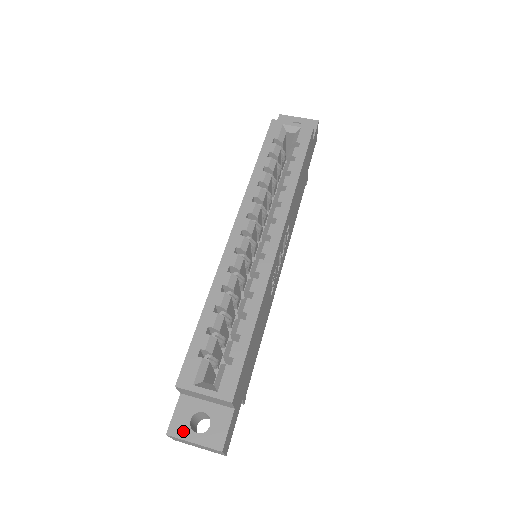
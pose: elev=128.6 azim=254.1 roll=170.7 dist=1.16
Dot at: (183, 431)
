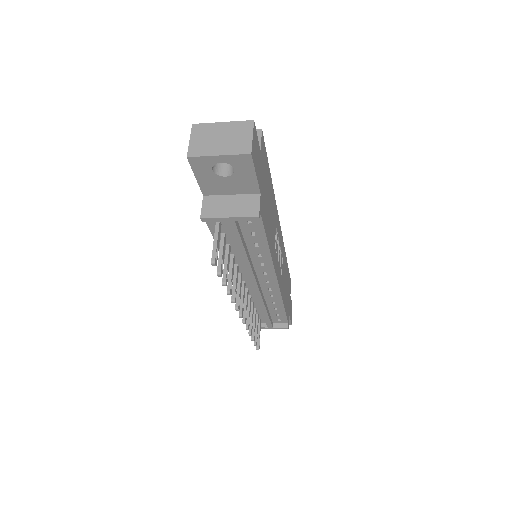
Dot at: occluded
